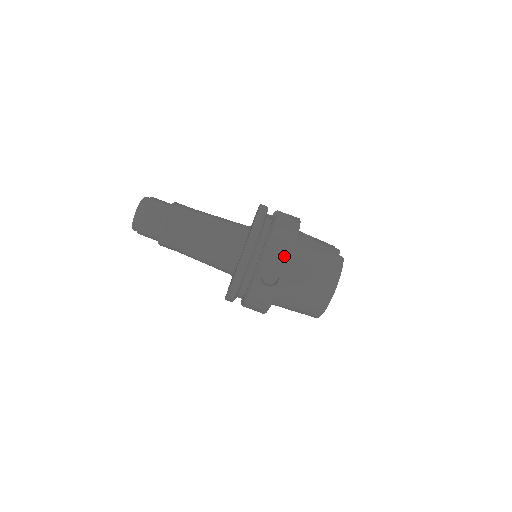
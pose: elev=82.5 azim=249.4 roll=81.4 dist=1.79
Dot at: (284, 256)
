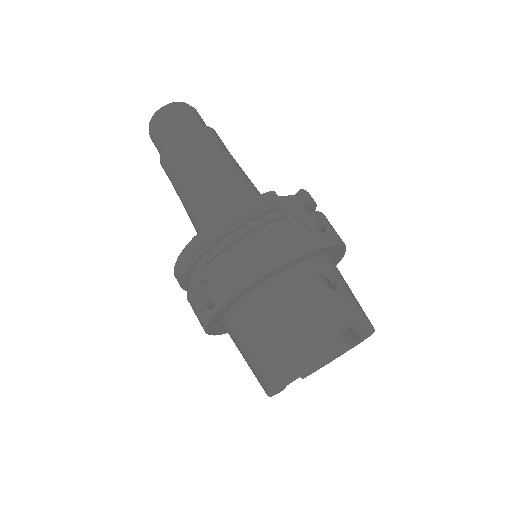
Dot at: (239, 278)
